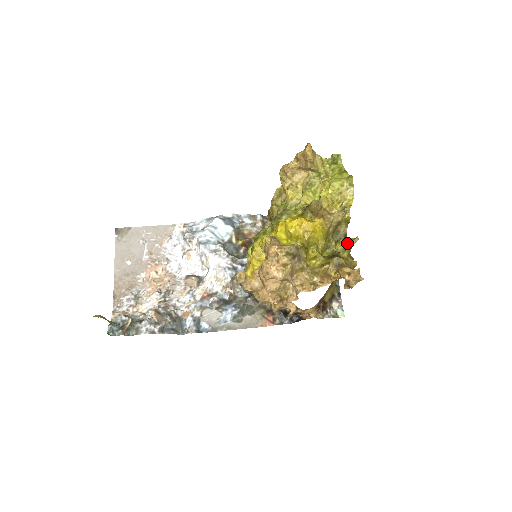
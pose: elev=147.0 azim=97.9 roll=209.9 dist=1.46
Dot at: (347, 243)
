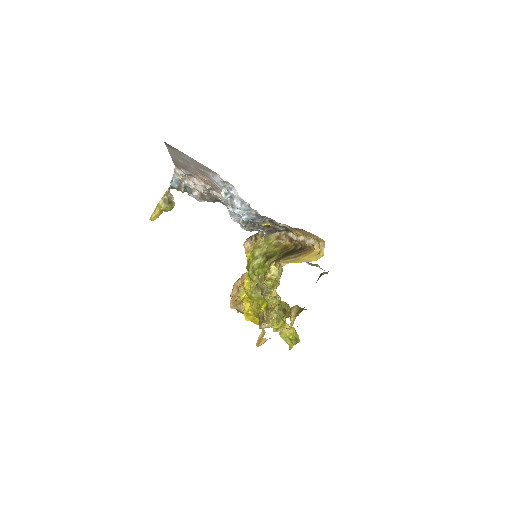
Dot at: (291, 319)
